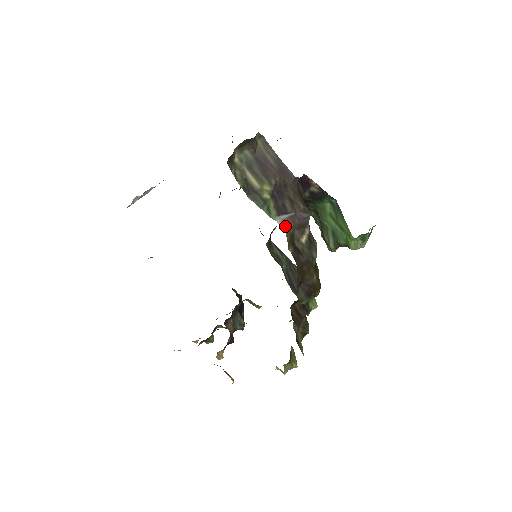
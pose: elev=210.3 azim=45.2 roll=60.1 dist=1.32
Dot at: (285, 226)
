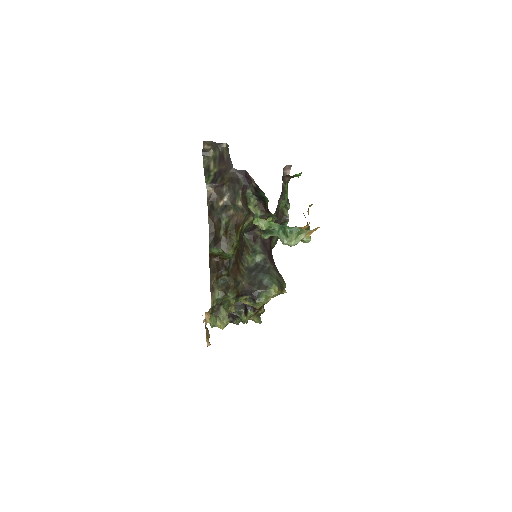
Dot at: (209, 189)
